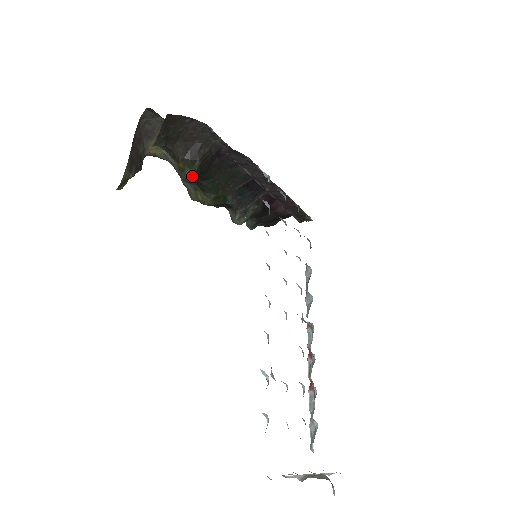
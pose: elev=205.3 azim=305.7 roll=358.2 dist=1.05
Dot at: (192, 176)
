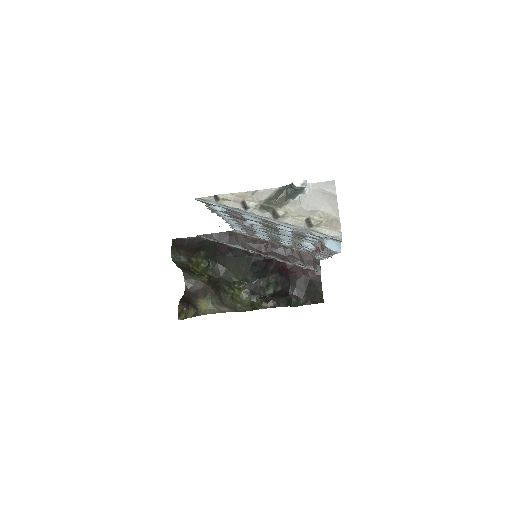
Dot at: (203, 261)
